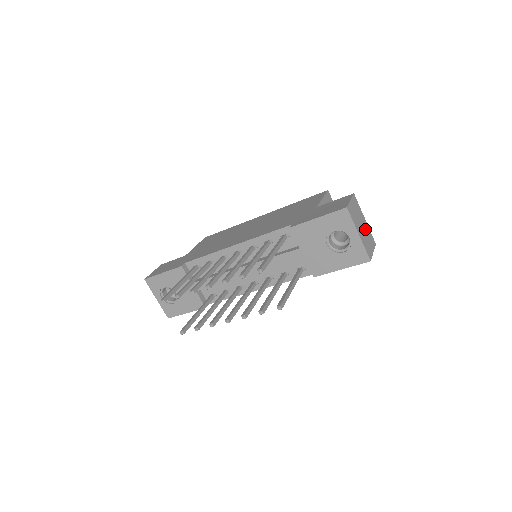
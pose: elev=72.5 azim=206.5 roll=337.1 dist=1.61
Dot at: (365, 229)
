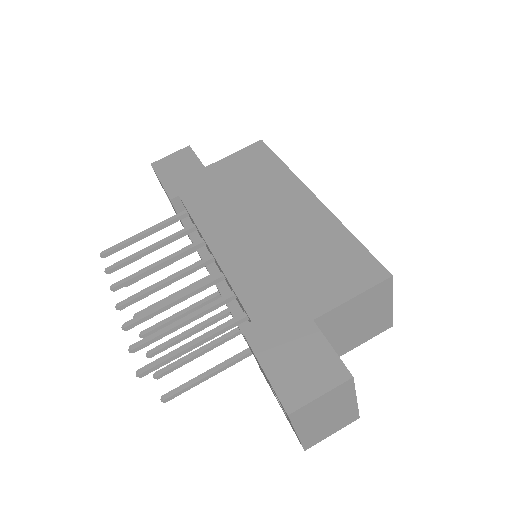
Dot at: (337, 414)
